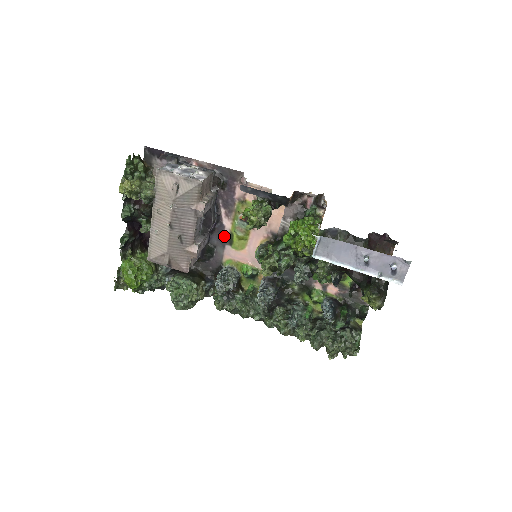
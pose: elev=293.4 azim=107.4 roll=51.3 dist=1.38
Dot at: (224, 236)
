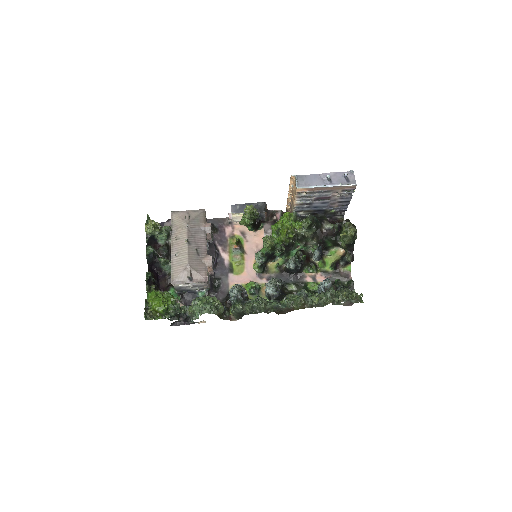
Dot at: (225, 267)
